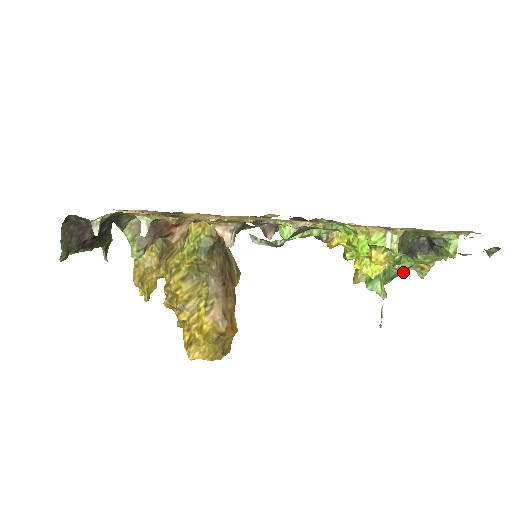
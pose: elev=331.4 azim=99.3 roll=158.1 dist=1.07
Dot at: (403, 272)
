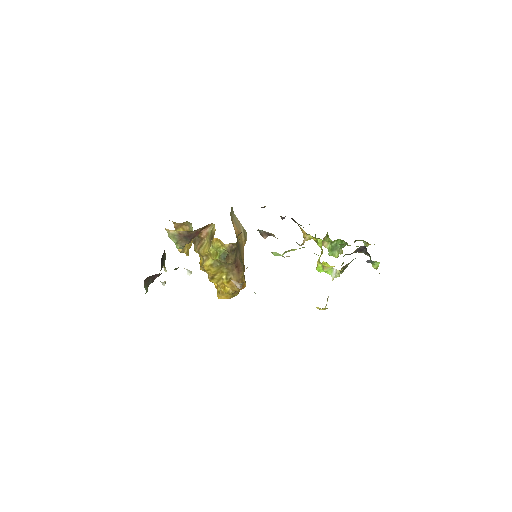
Dot at: occluded
